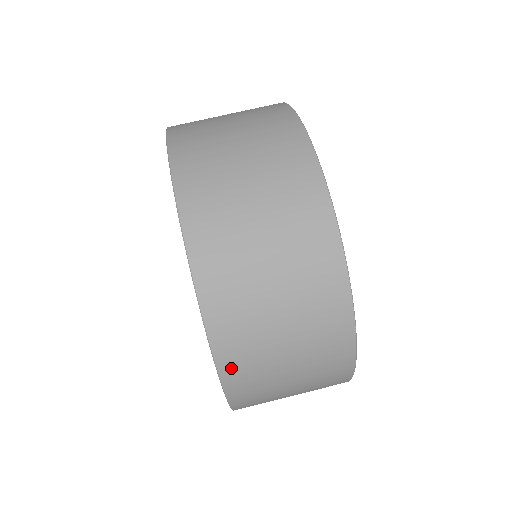
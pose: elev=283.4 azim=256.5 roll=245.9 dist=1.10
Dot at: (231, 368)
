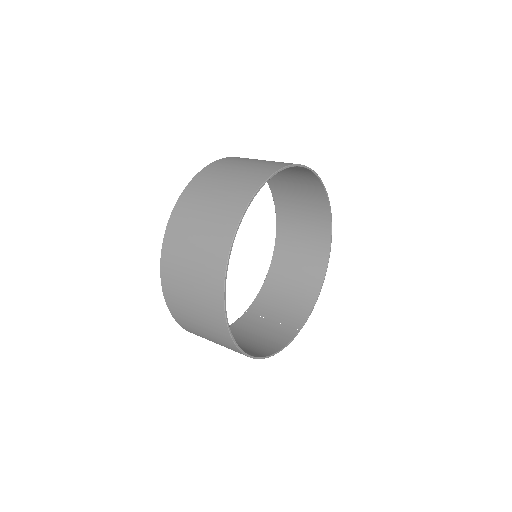
Dot at: (186, 196)
